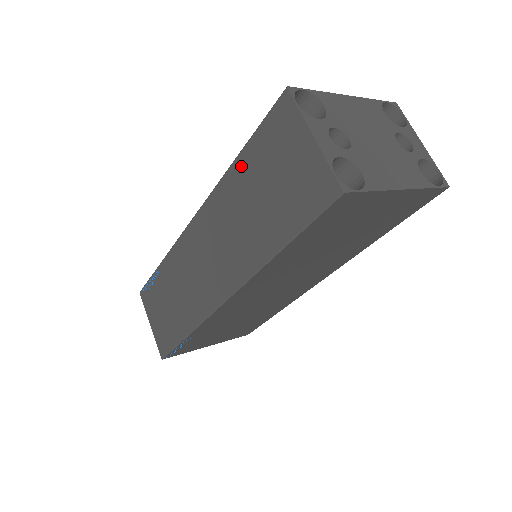
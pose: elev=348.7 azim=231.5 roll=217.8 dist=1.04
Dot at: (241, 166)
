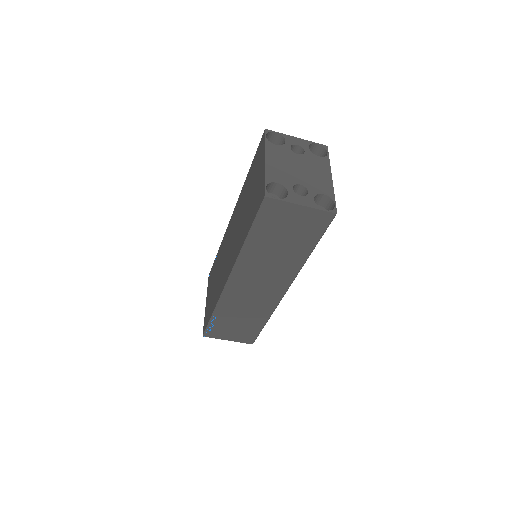
Dot at: (254, 240)
